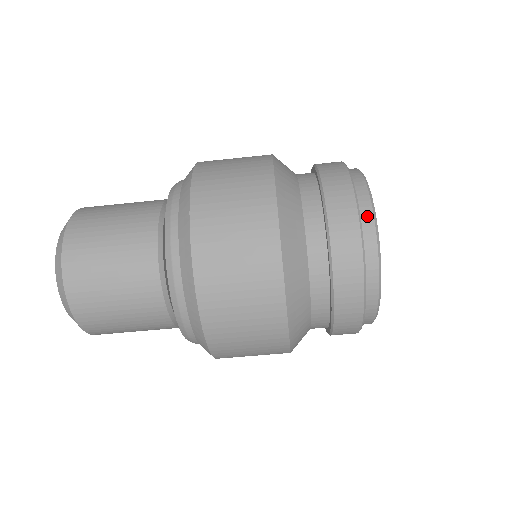
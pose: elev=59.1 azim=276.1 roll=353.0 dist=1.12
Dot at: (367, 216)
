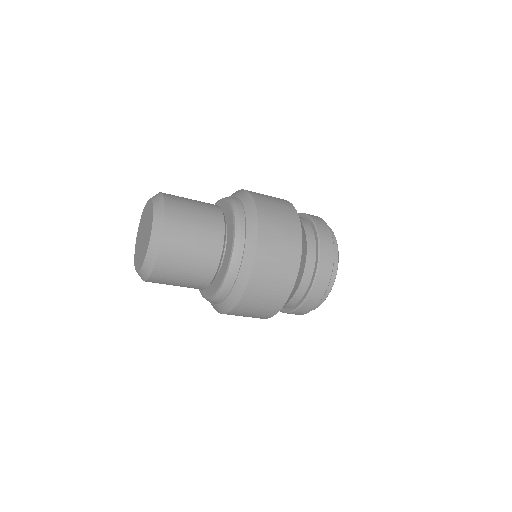
Dot at: (327, 293)
